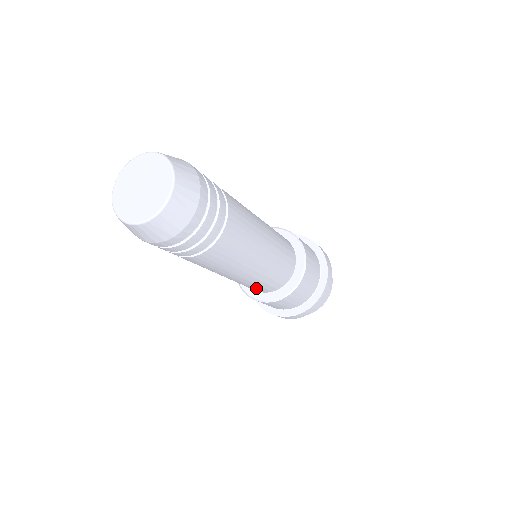
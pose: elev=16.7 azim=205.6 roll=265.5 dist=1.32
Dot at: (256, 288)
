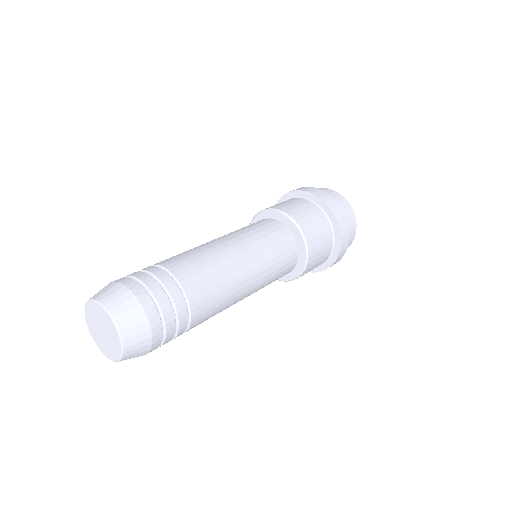
Dot at: occluded
